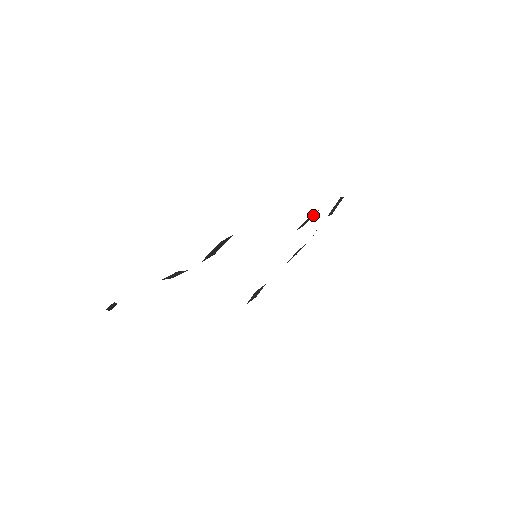
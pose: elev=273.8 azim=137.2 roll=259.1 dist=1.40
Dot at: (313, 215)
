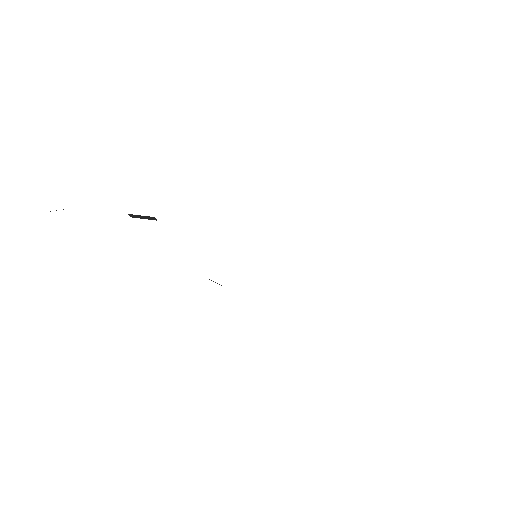
Dot at: occluded
